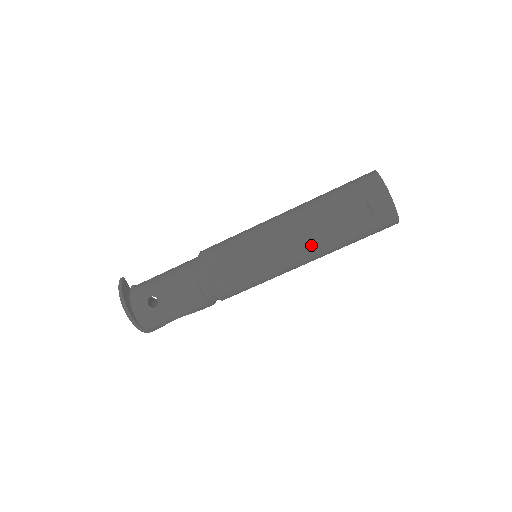
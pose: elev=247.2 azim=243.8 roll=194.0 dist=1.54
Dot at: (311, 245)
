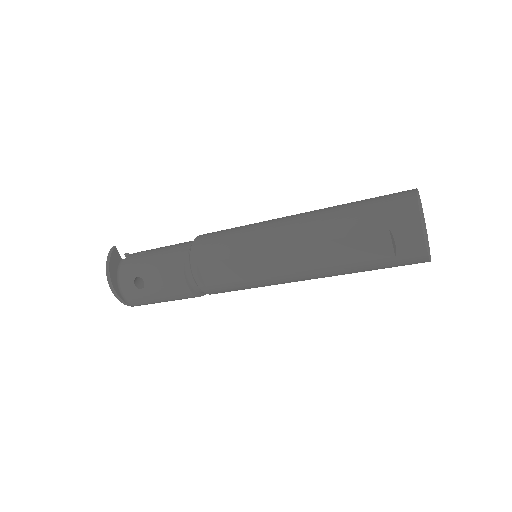
Dot at: (314, 267)
